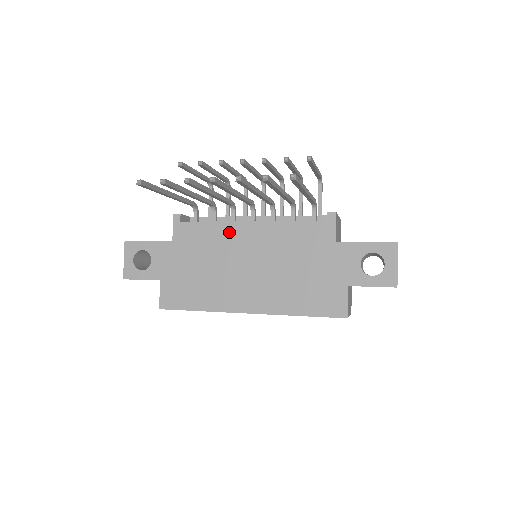
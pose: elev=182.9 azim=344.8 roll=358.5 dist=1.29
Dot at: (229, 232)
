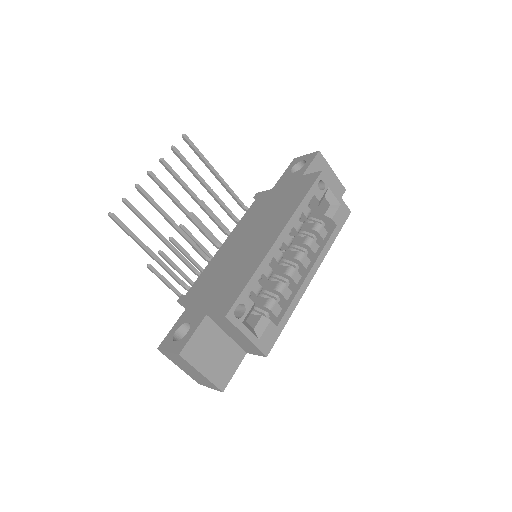
Dot at: (219, 256)
